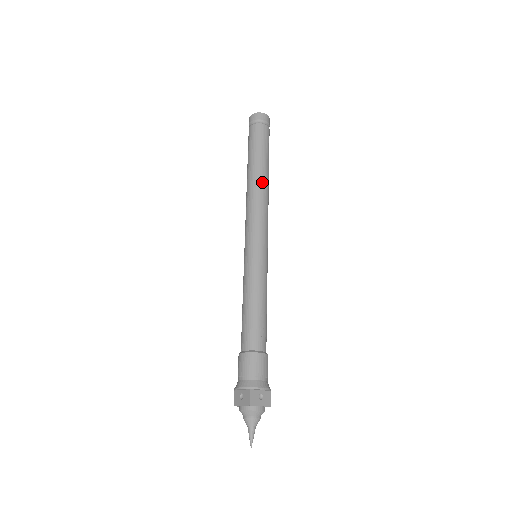
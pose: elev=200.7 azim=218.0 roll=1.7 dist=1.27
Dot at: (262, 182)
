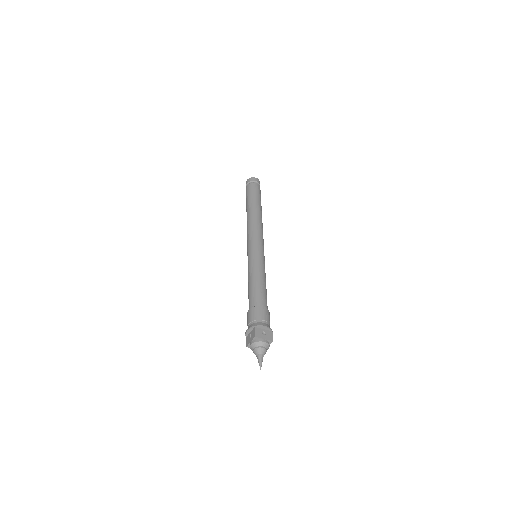
Dot at: (256, 213)
